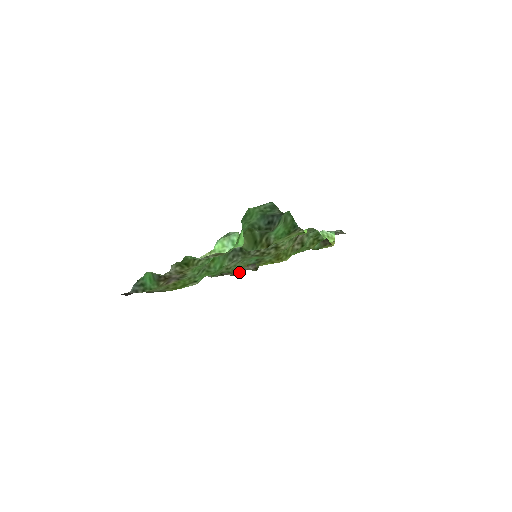
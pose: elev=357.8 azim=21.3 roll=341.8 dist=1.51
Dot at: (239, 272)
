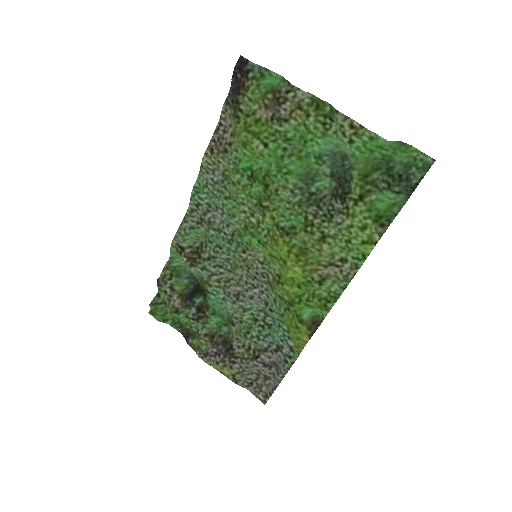
Dot at: (164, 291)
